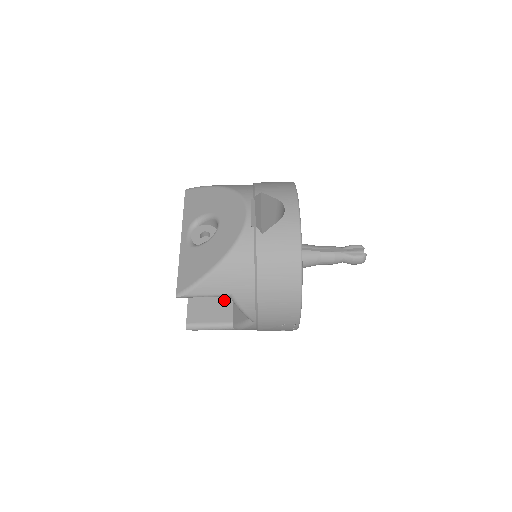
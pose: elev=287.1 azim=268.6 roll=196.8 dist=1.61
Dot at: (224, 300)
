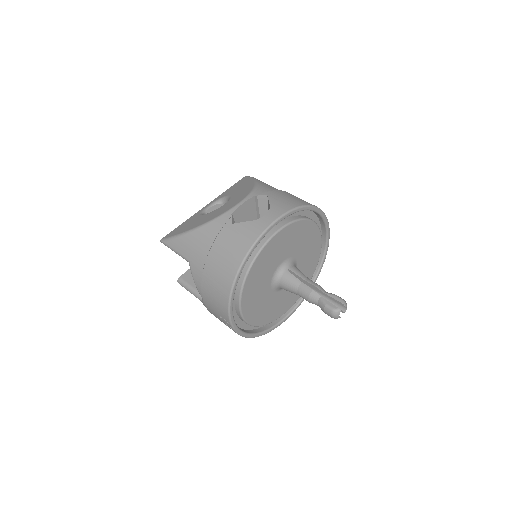
Dot at: occluded
